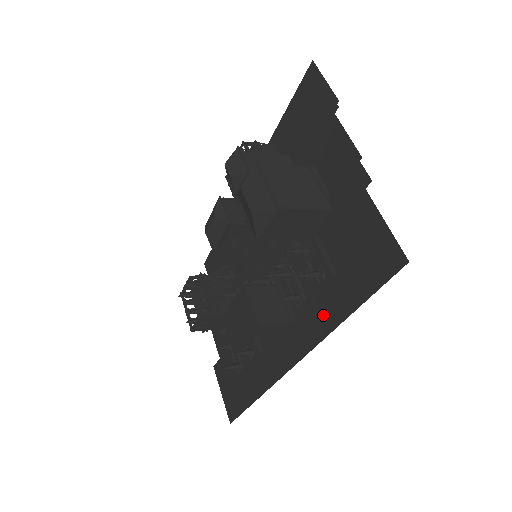
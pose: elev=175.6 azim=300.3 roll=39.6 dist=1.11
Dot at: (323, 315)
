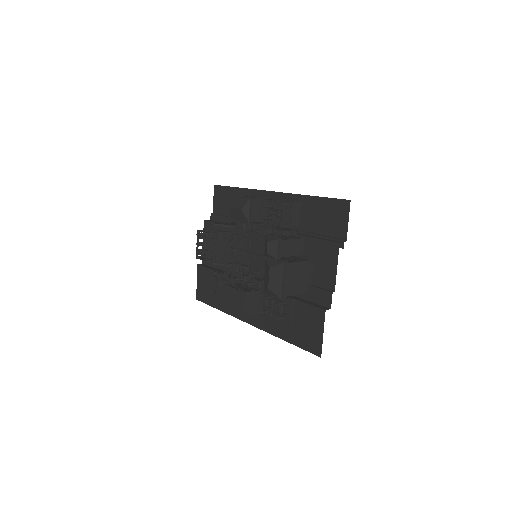
Dot at: (276, 327)
